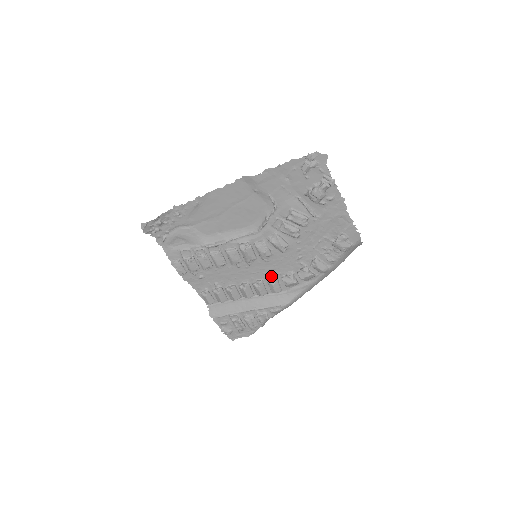
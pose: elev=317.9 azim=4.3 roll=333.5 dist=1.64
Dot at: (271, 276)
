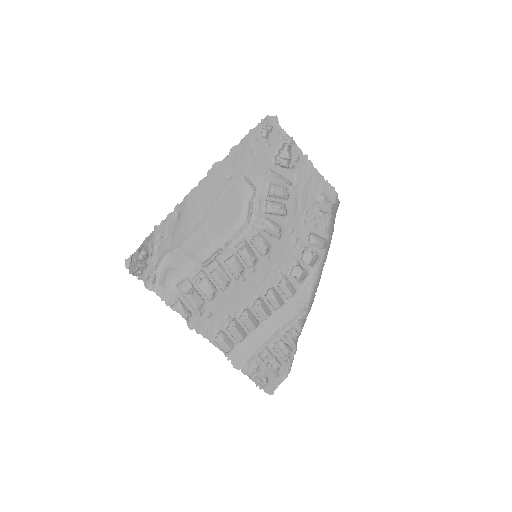
Dot at: (279, 277)
